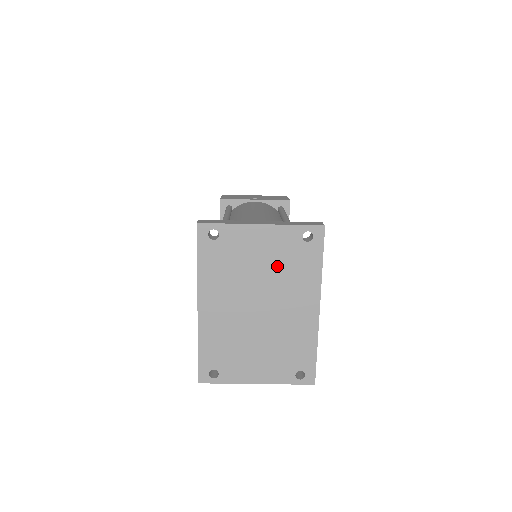
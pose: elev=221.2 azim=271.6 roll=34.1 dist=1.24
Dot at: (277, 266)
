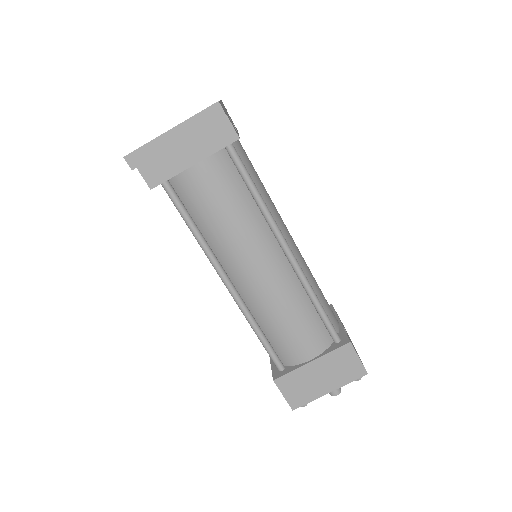
Dot at: occluded
